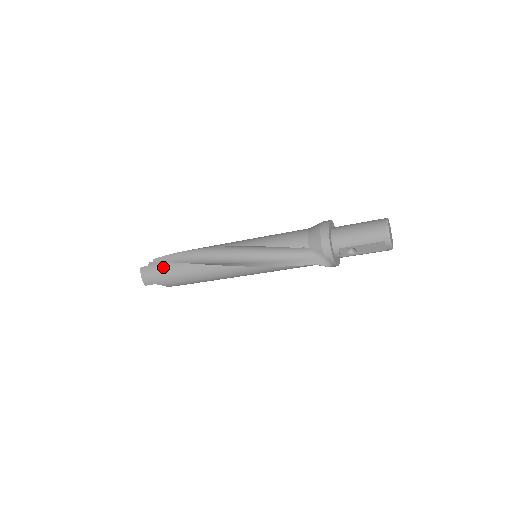
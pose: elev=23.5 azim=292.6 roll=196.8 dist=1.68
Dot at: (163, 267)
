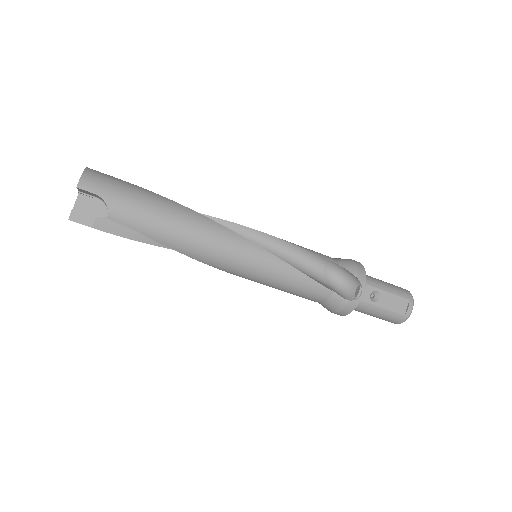
Dot at: (131, 184)
